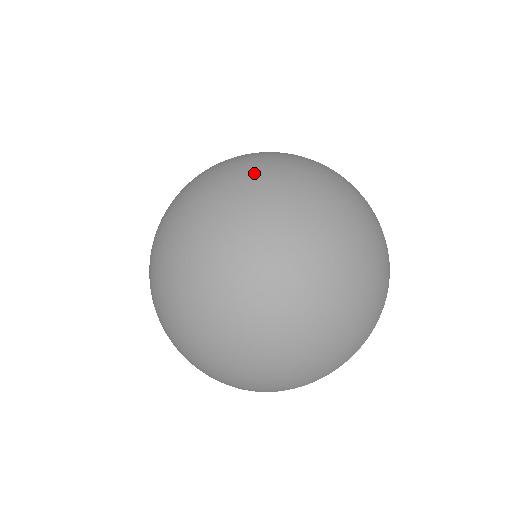
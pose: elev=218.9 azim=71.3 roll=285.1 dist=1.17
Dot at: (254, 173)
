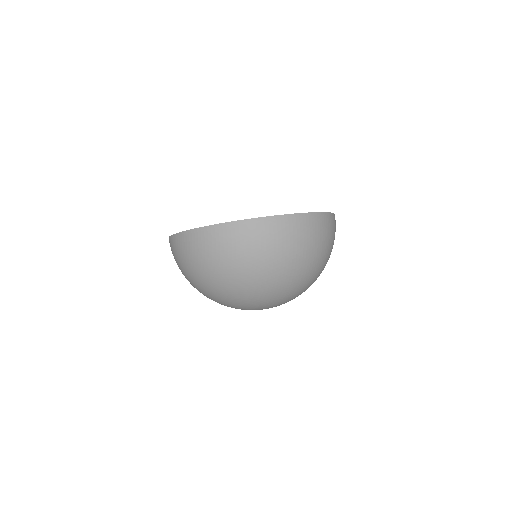
Dot at: occluded
